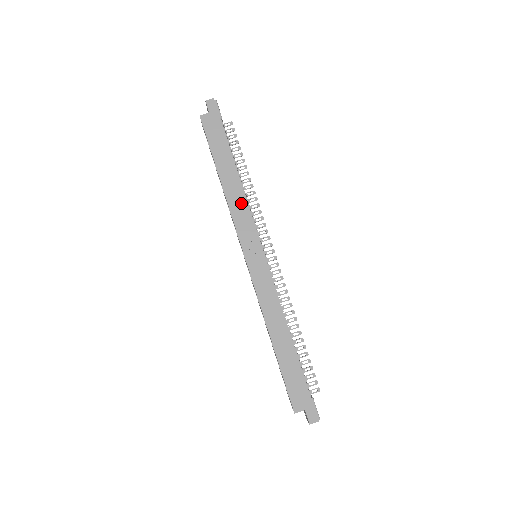
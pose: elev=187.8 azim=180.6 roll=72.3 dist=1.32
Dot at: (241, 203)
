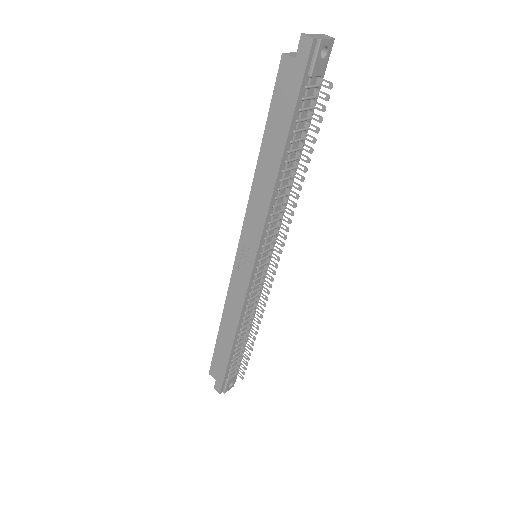
Dot at: (262, 204)
